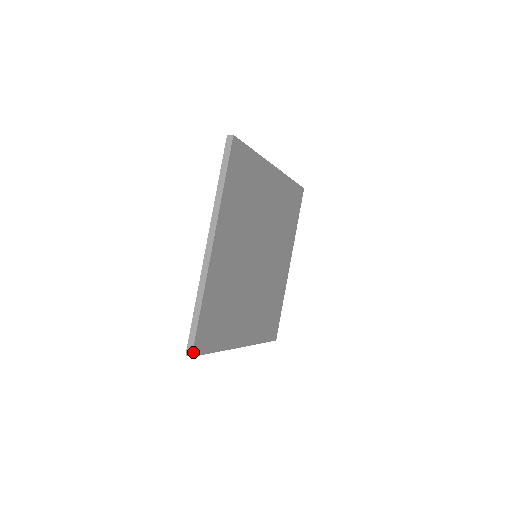
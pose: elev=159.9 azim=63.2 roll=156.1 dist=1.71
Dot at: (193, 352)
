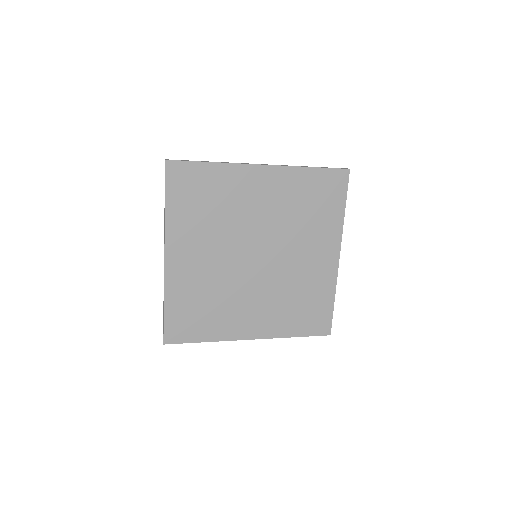
Dot at: (165, 341)
